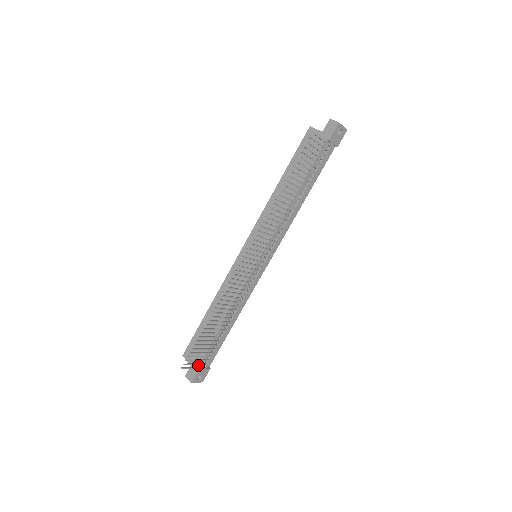
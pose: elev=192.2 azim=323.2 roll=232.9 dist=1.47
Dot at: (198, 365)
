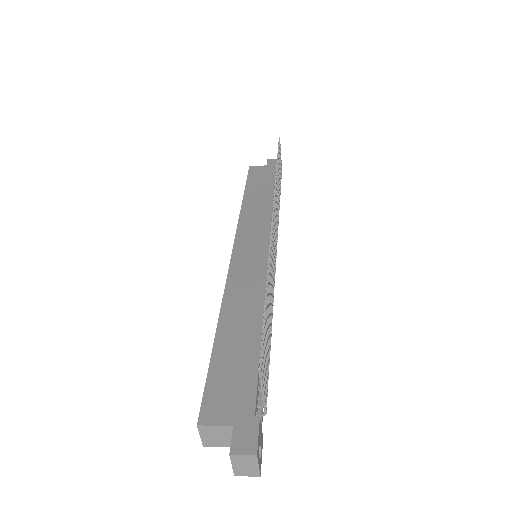
Dot at: (253, 411)
